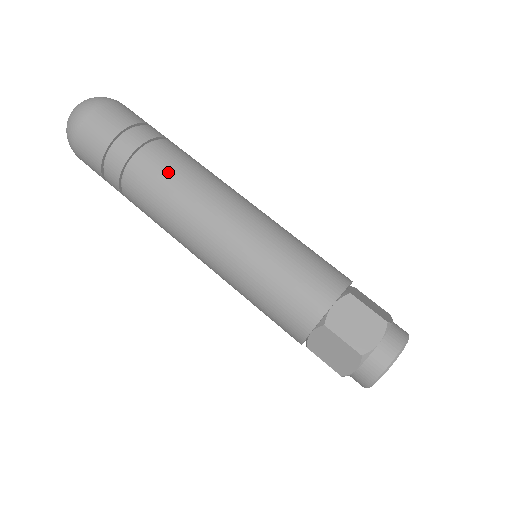
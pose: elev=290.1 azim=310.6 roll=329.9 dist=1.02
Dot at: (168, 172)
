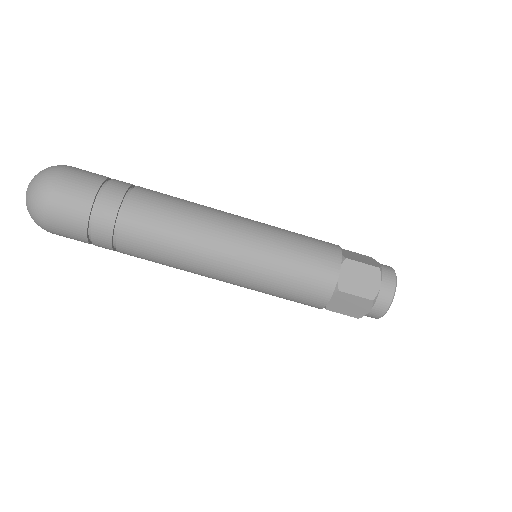
Dot at: (159, 220)
